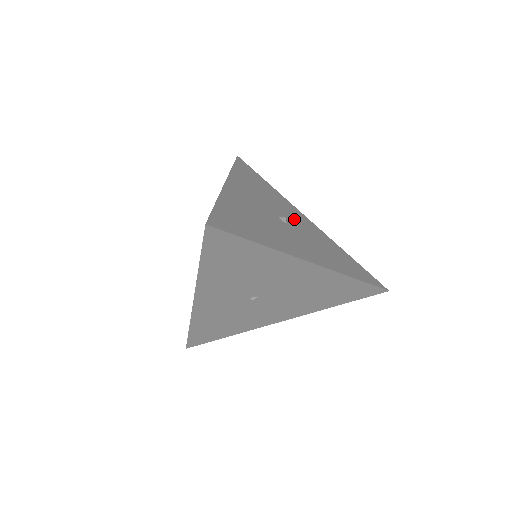
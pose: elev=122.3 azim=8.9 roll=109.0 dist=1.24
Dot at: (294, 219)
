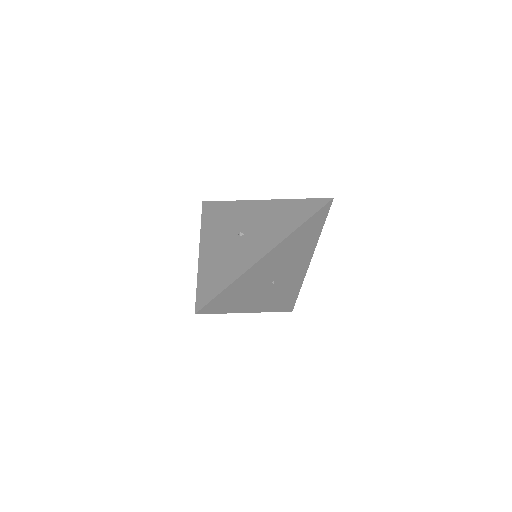
Dot at: (250, 219)
